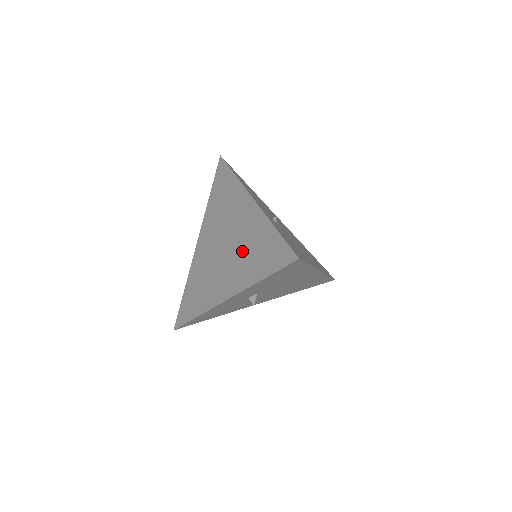
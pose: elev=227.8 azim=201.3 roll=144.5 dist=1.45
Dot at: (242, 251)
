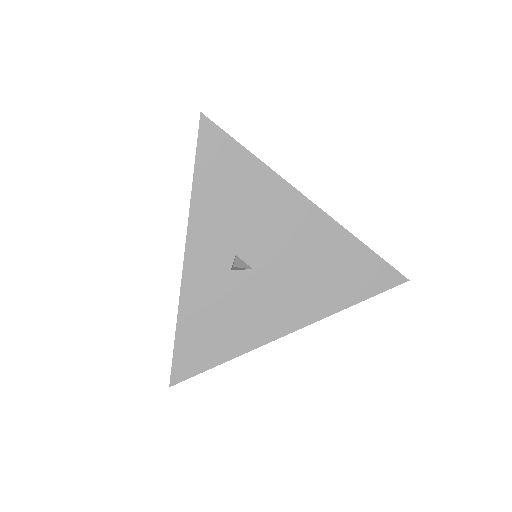
Dot at: occluded
